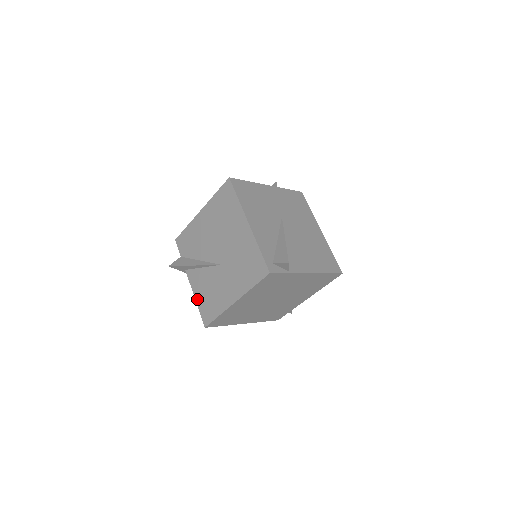
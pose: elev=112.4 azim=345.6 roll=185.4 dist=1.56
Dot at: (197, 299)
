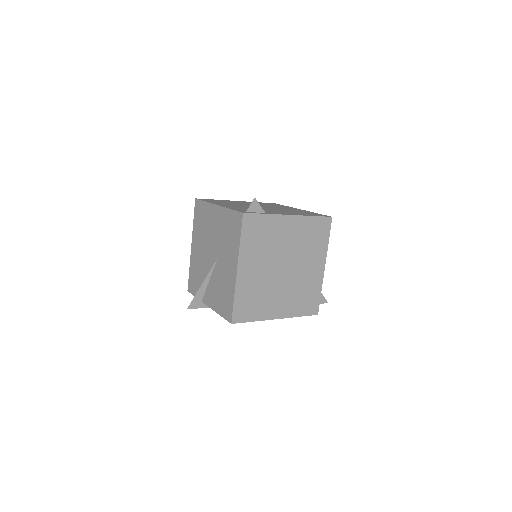
Dot at: (217, 310)
